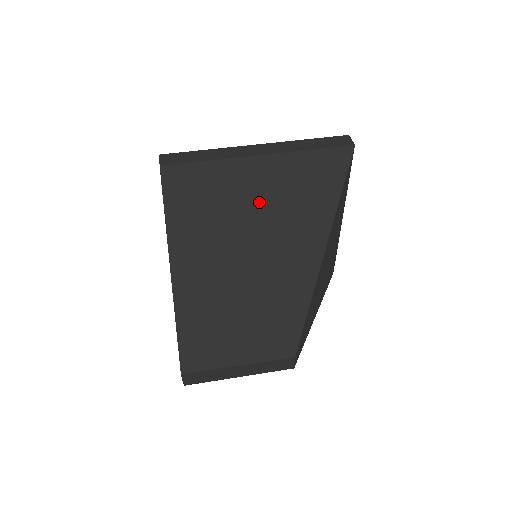
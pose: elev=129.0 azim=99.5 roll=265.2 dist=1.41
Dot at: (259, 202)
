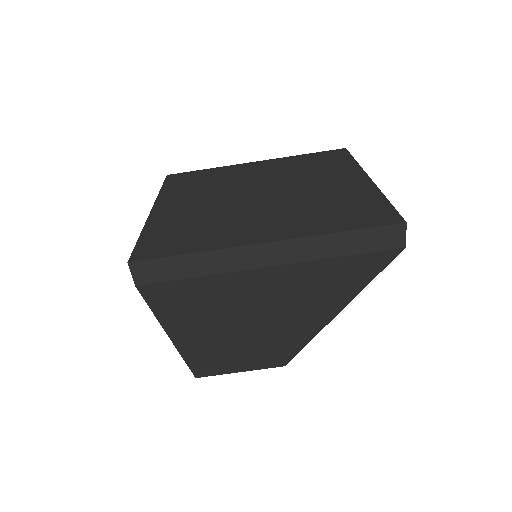
Dot at: (264, 302)
